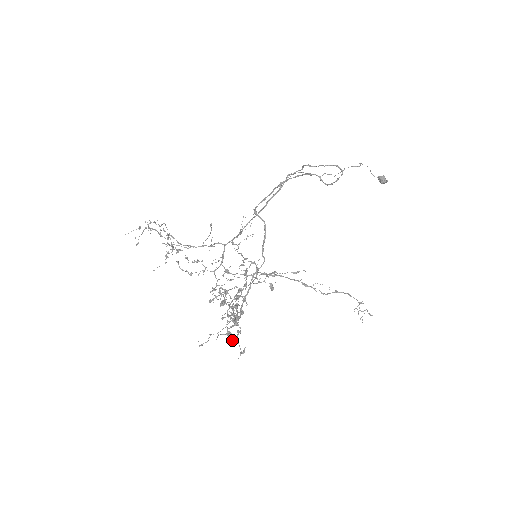
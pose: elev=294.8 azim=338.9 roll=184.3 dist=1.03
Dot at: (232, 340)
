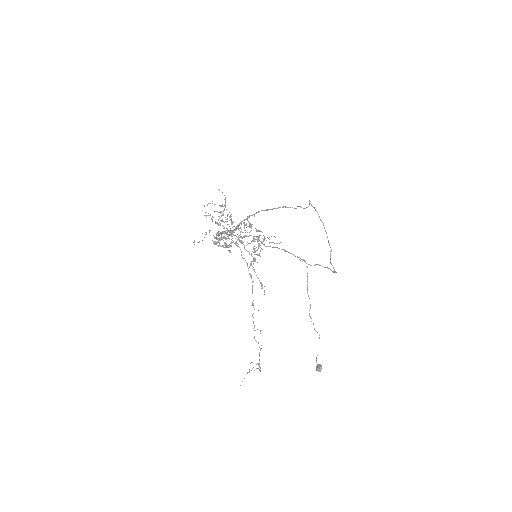
Dot at: (222, 232)
